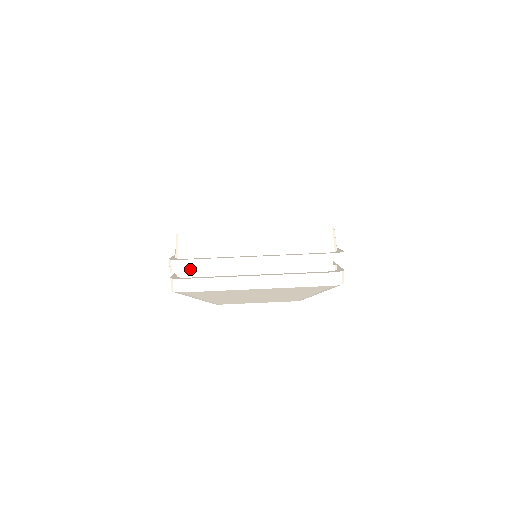
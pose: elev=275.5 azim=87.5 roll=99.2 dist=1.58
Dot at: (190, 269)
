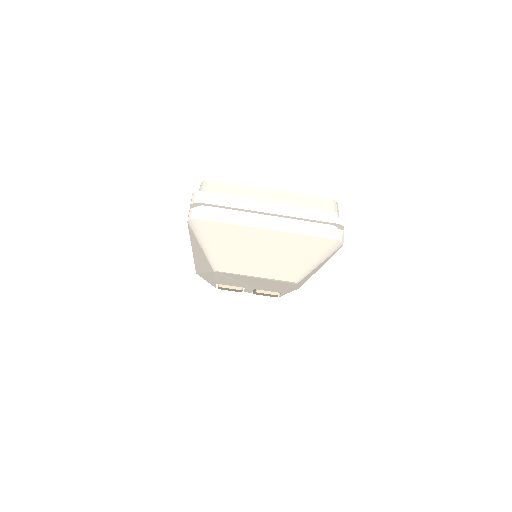
Dot at: (211, 201)
